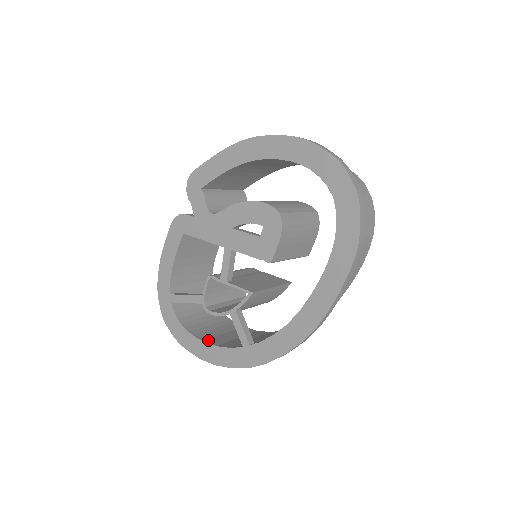
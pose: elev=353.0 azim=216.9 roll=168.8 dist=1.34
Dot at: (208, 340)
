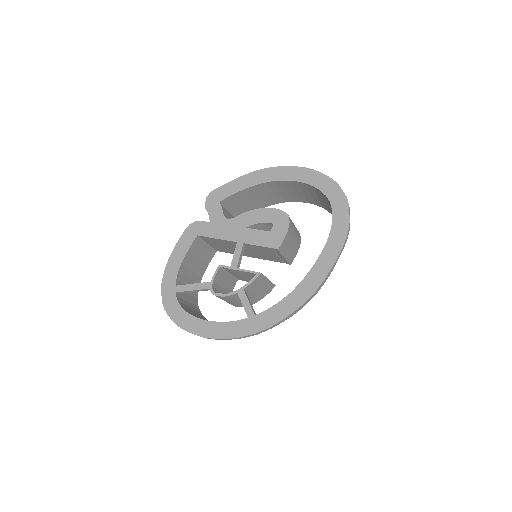
Dot at: (210, 321)
